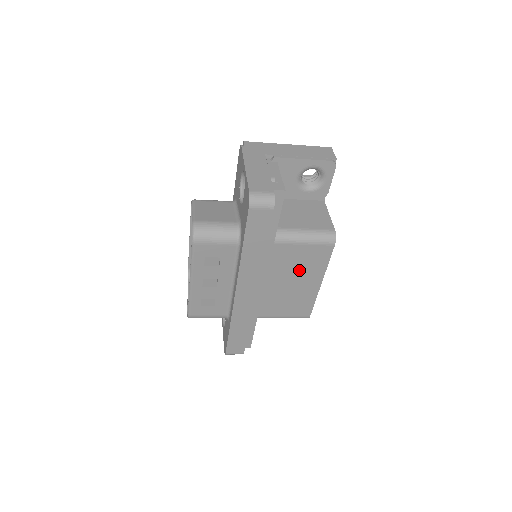
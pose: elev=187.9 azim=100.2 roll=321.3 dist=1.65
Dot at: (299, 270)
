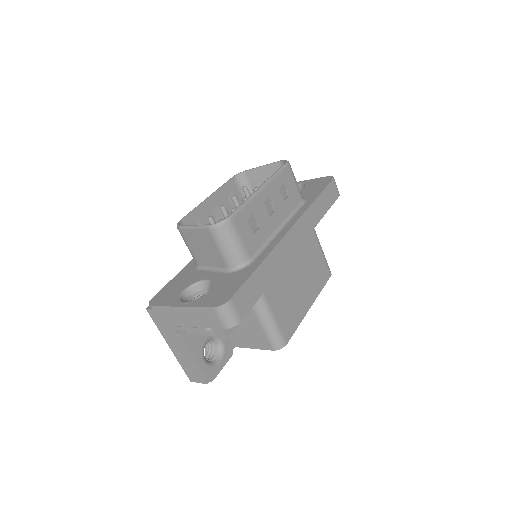
Dot at: (309, 274)
